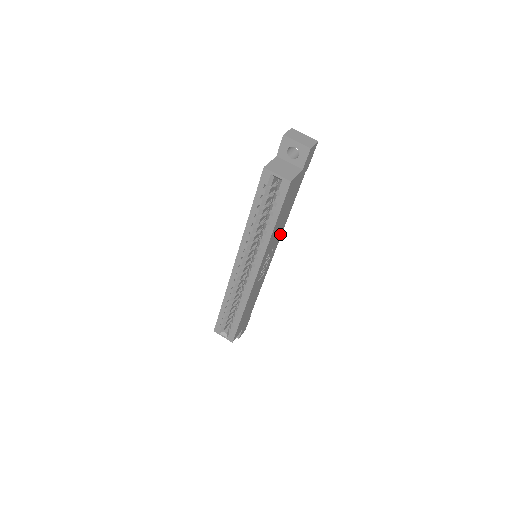
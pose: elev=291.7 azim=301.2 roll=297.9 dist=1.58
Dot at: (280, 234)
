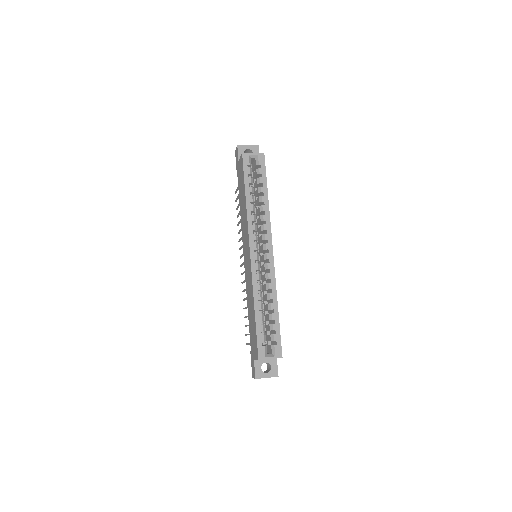
Dot at: occluded
